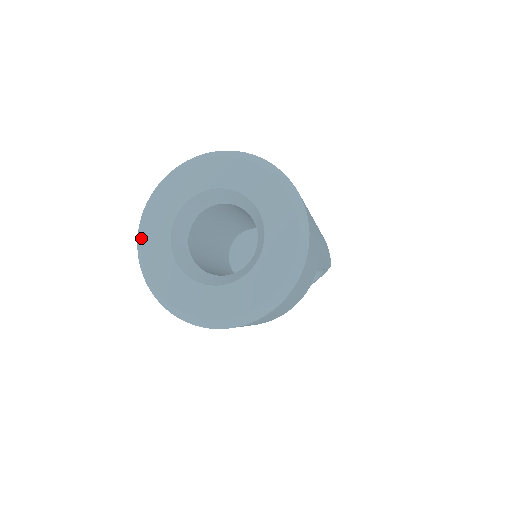
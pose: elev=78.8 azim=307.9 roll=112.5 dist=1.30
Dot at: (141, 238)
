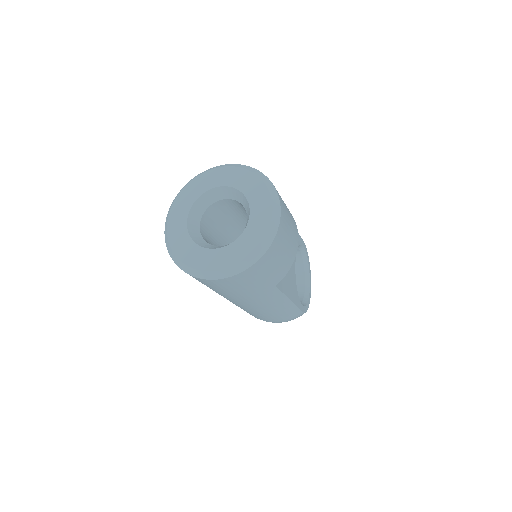
Dot at: (182, 262)
